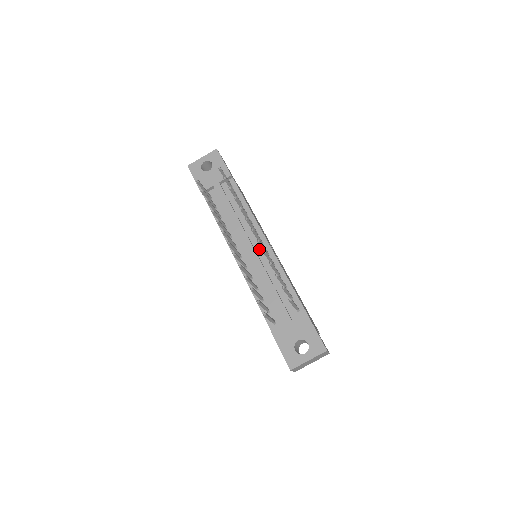
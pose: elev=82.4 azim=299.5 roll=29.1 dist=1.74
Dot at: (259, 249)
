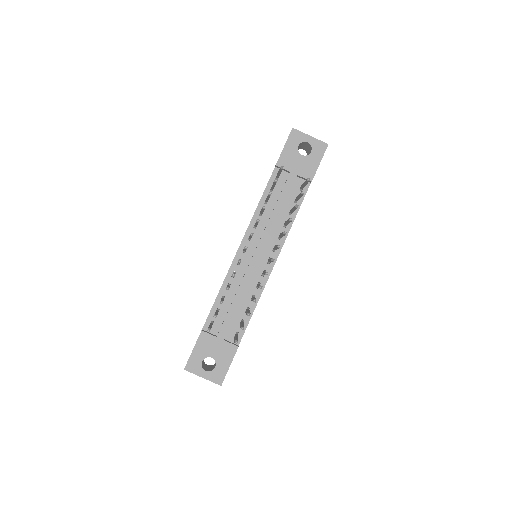
Dot at: (263, 262)
